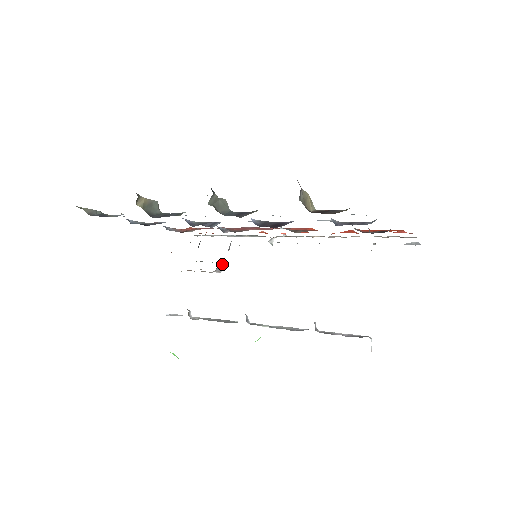
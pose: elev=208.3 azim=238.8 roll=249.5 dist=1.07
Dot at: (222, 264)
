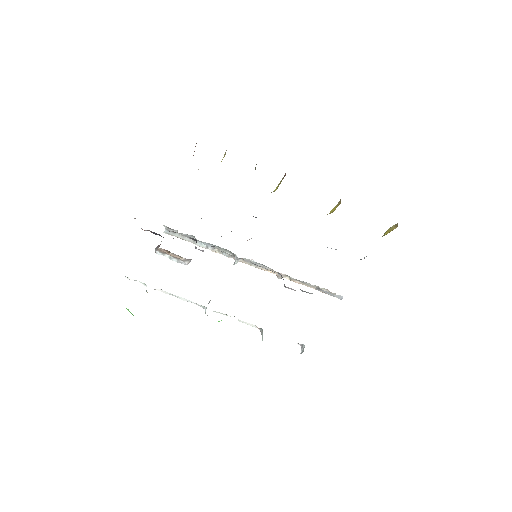
Dot at: occluded
